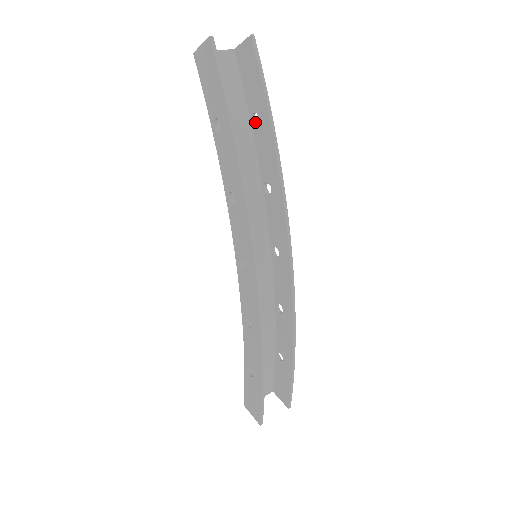
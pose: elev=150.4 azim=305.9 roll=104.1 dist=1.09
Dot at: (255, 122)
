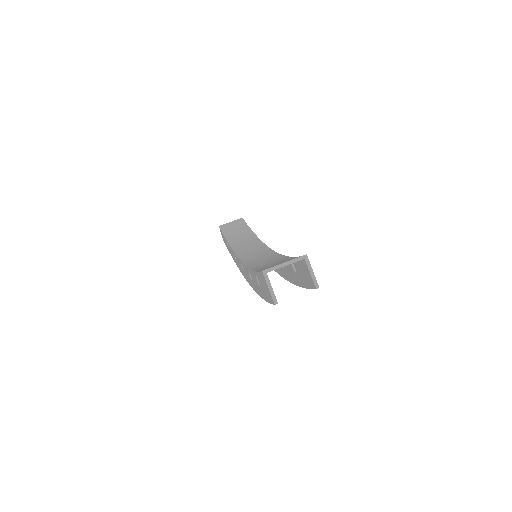
Dot at: occluded
